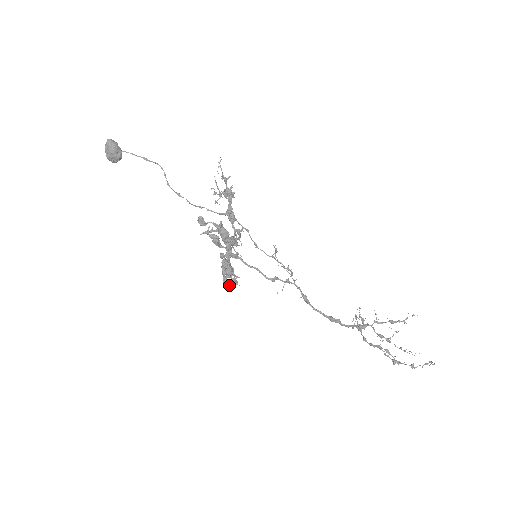
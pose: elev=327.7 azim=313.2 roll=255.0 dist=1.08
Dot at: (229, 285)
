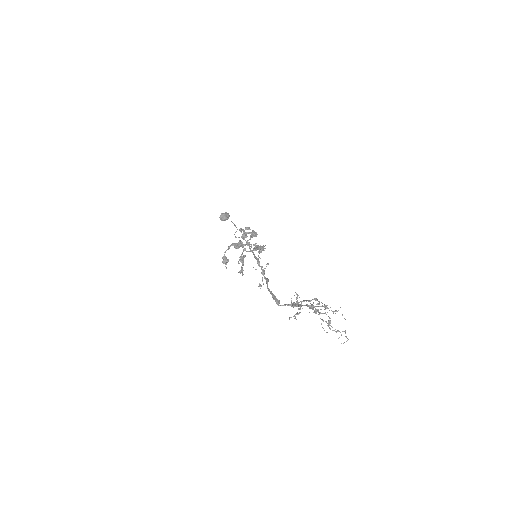
Dot at: (223, 256)
